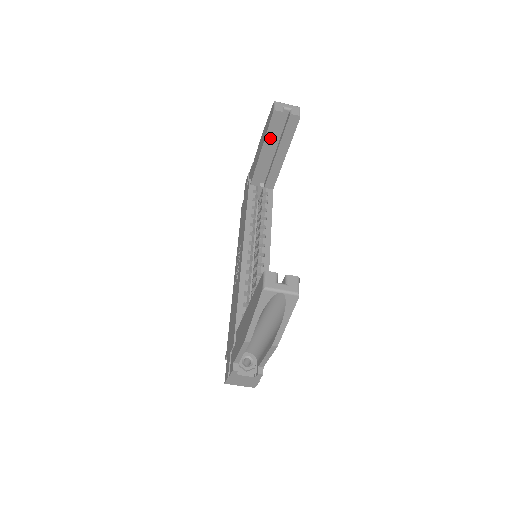
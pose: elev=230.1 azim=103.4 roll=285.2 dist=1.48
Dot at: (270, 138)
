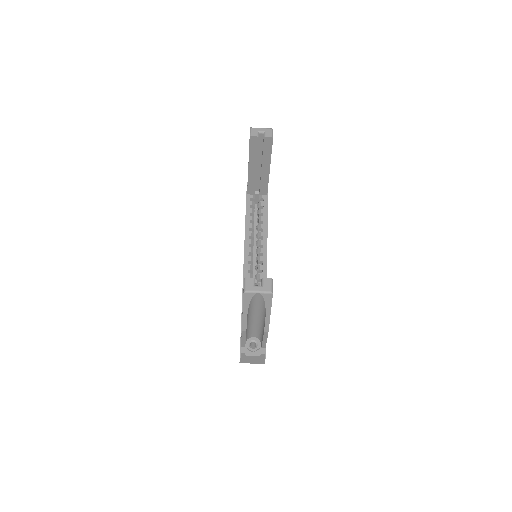
Dot at: (253, 157)
